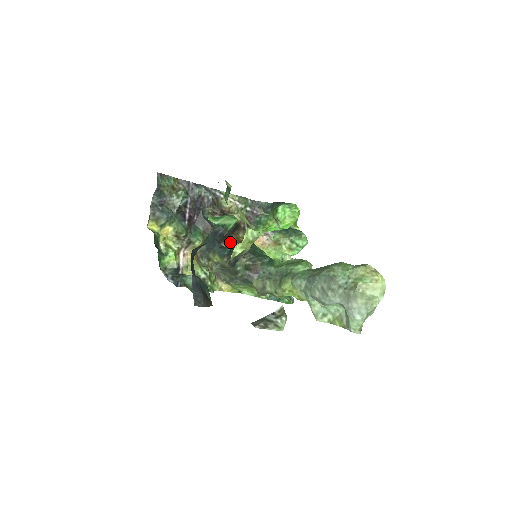
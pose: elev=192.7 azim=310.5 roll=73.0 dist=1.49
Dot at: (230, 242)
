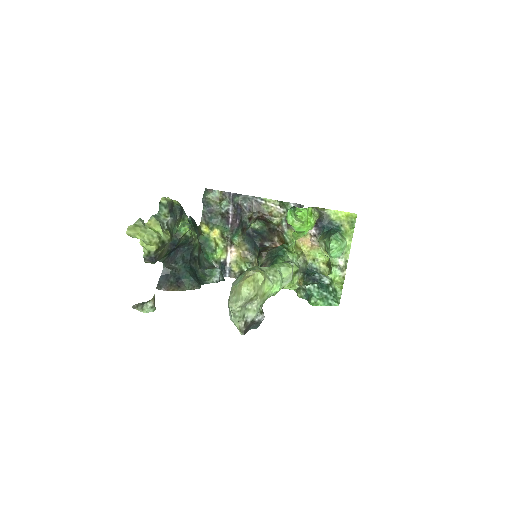
Dot at: (277, 242)
